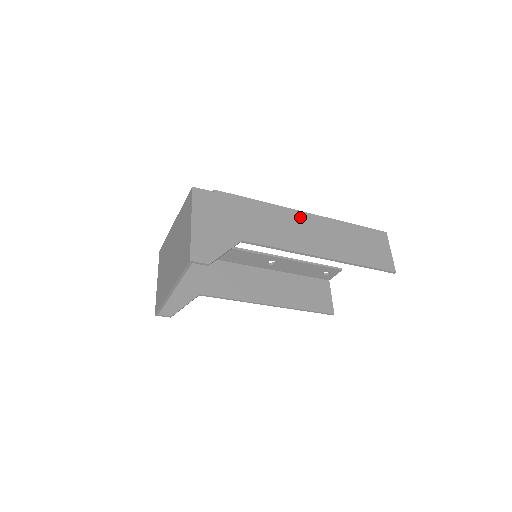
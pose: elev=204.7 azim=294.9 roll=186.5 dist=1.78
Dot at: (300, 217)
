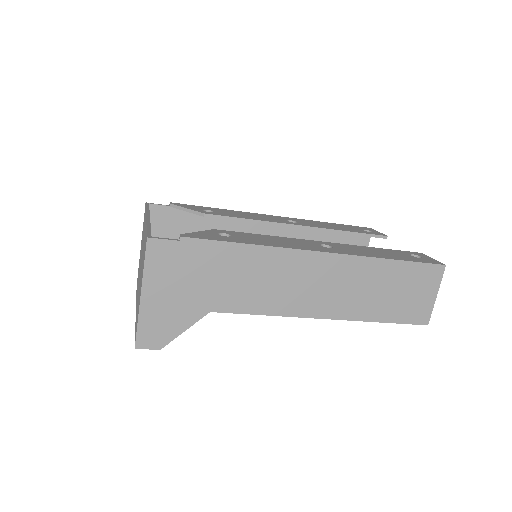
Dot at: (310, 262)
